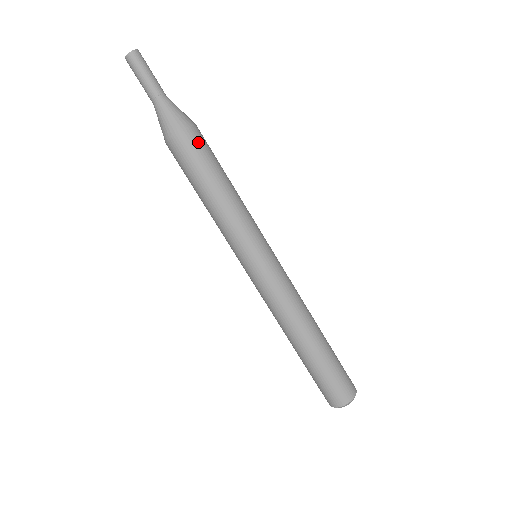
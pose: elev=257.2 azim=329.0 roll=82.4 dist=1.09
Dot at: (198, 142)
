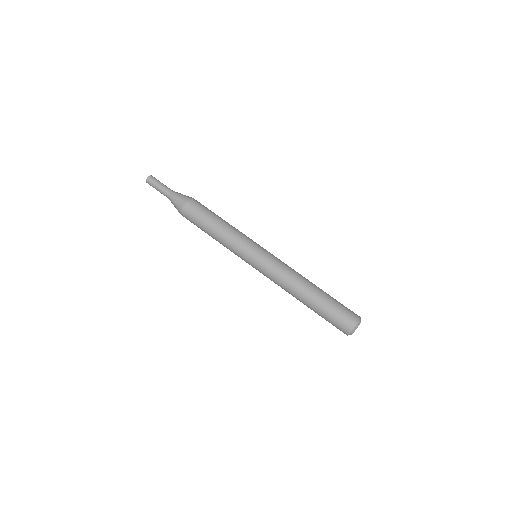
Dot at: (197, 205)
